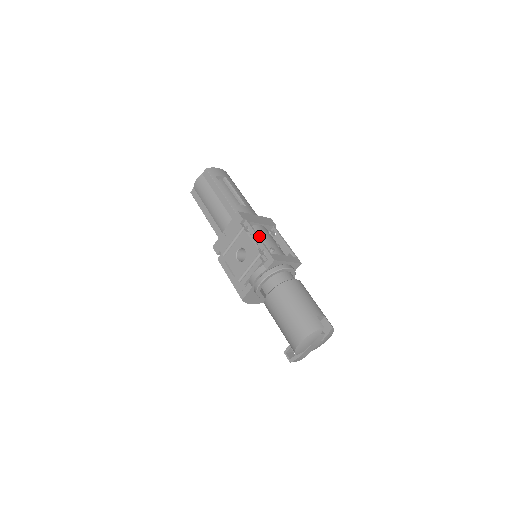
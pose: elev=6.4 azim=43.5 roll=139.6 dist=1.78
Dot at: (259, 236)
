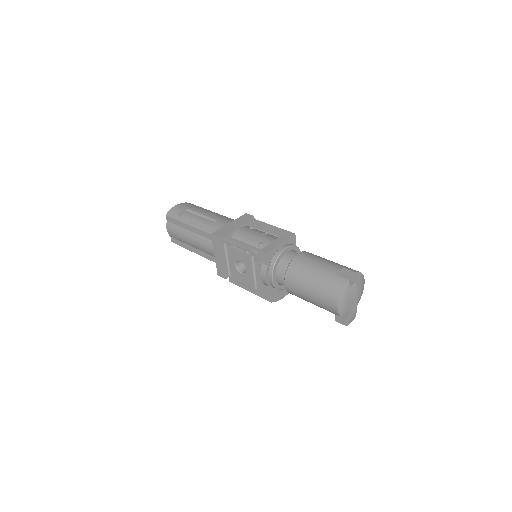
Dot at: (243, 240)
